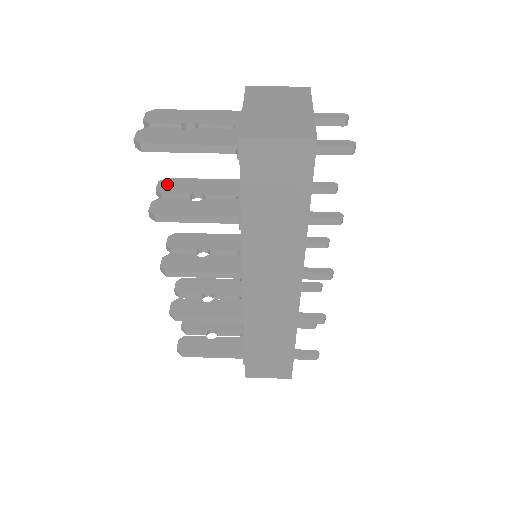
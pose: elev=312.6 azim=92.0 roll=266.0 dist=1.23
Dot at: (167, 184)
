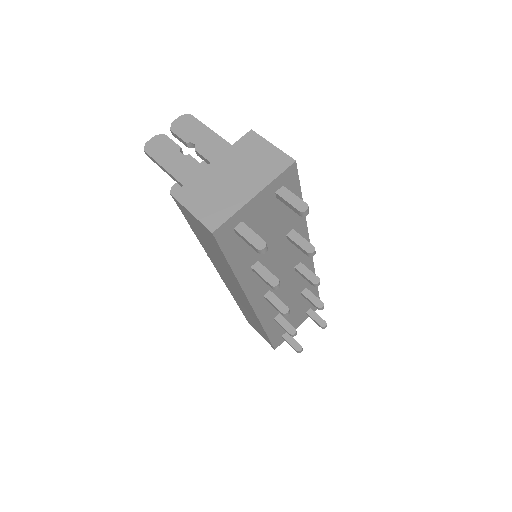
Dot at: occluded
